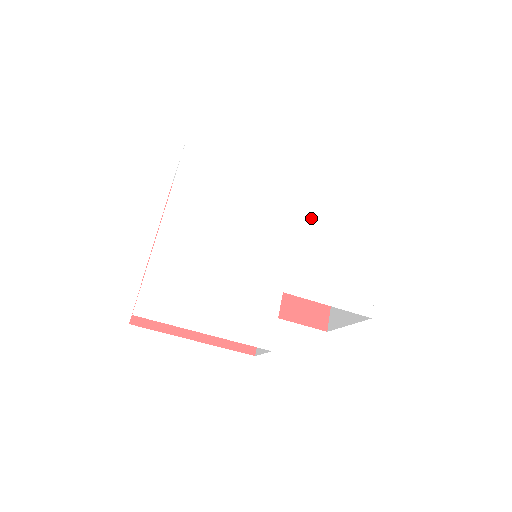
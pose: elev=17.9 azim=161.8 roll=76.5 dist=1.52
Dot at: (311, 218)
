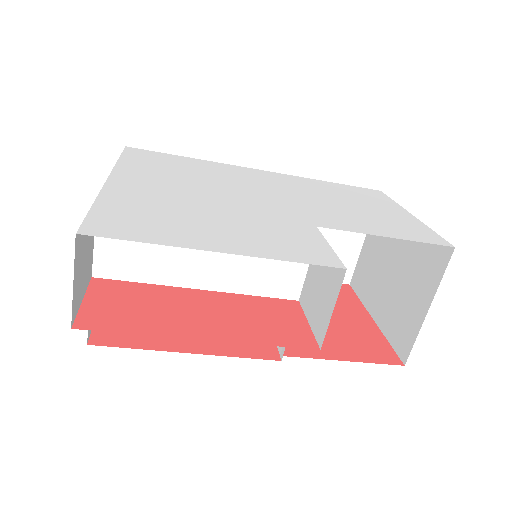
Dot at: (306, 189)
